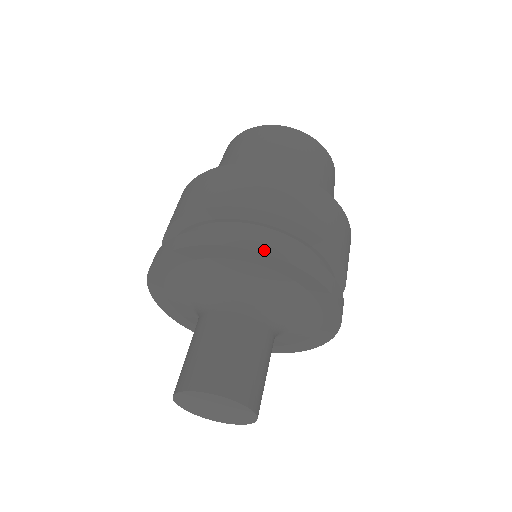
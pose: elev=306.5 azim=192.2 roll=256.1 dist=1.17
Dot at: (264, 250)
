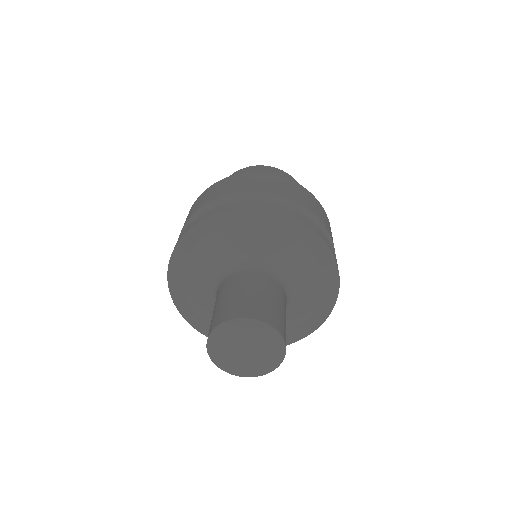
Dot at: (298, 218)
